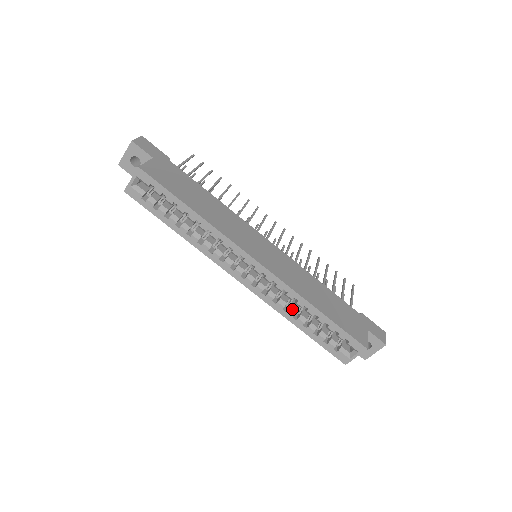
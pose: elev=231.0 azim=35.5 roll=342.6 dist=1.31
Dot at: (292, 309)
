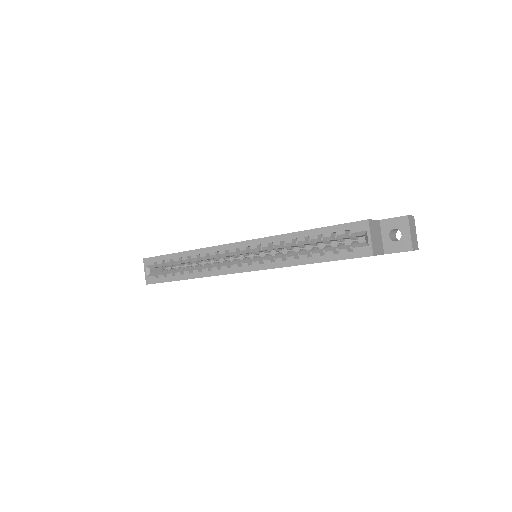
Dot at: (290, 254)
